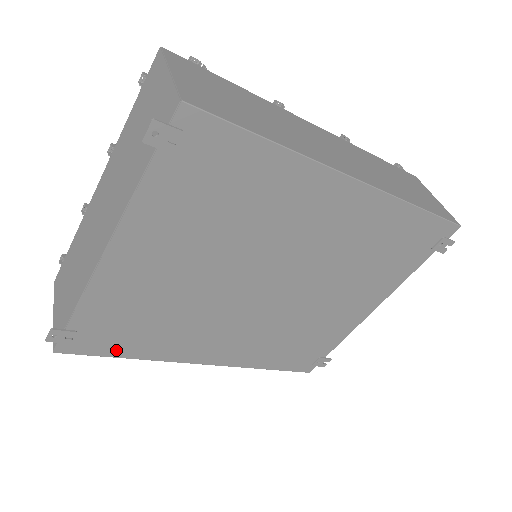
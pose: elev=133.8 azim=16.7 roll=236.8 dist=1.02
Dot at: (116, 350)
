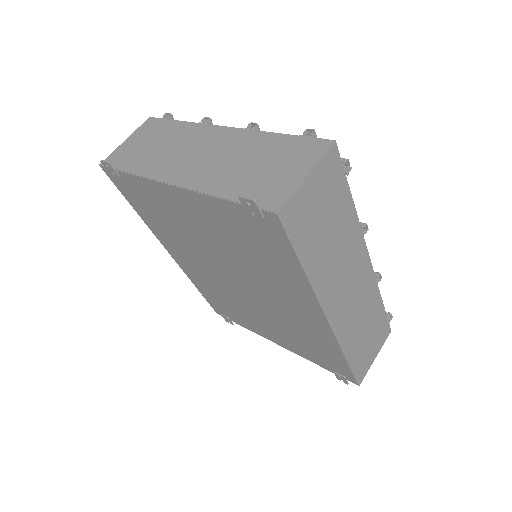
Dot at: (131, 201)
